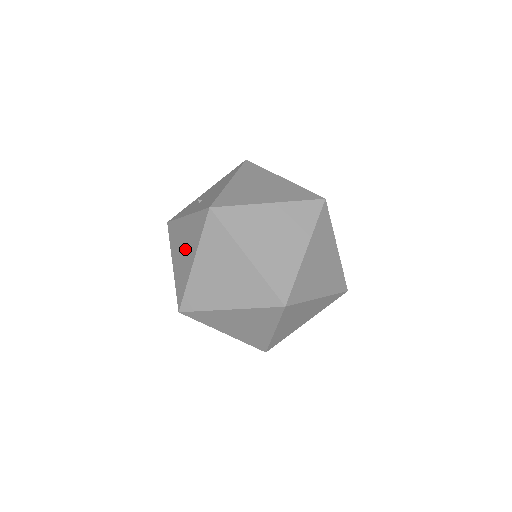
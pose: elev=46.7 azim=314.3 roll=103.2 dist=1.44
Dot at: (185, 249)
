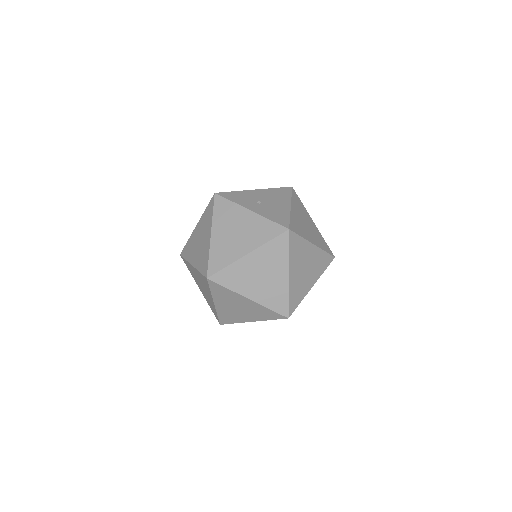
Dot at: (239, 236)
